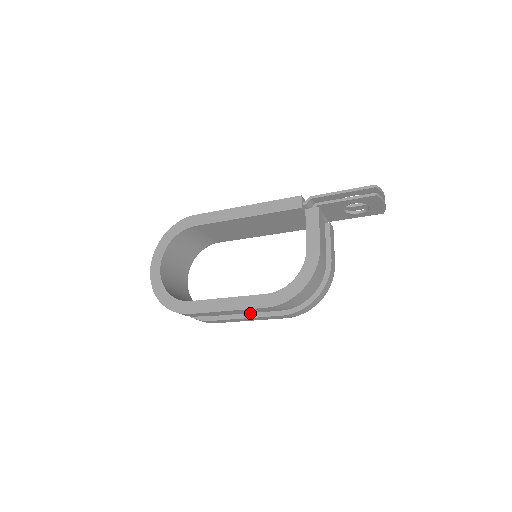
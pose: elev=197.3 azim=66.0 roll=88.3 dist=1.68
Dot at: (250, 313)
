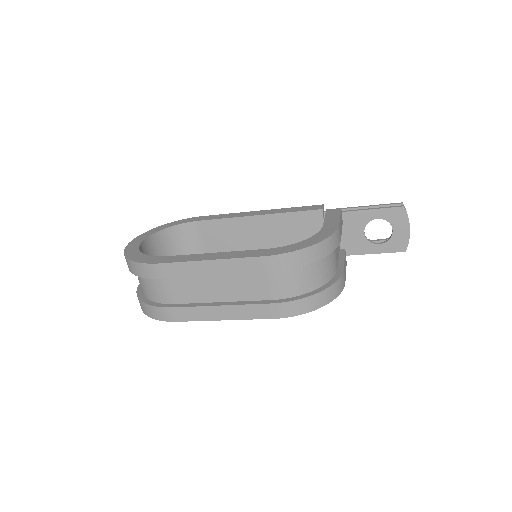
Dot at: (230, 301)
